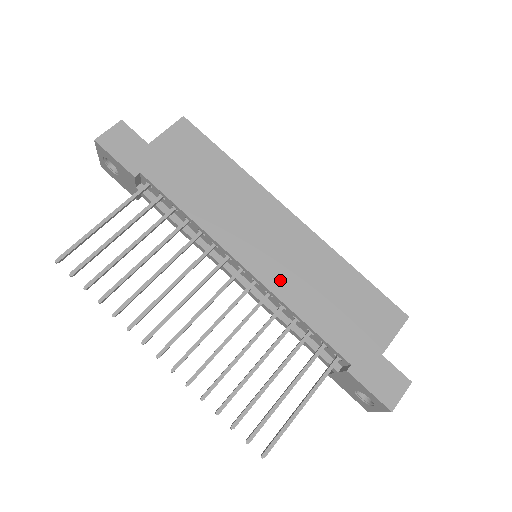
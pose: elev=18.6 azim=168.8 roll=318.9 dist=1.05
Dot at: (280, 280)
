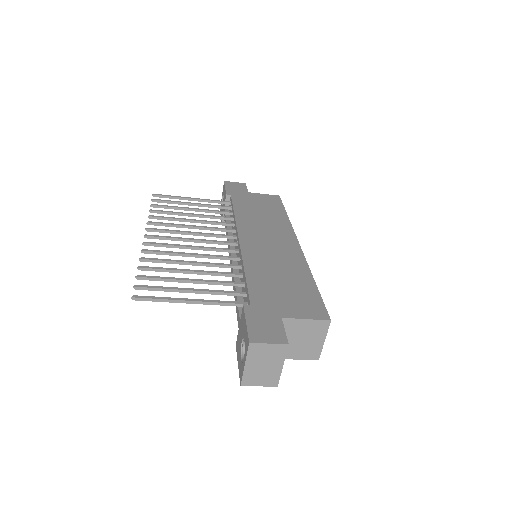
Dot at: (254, 253)
